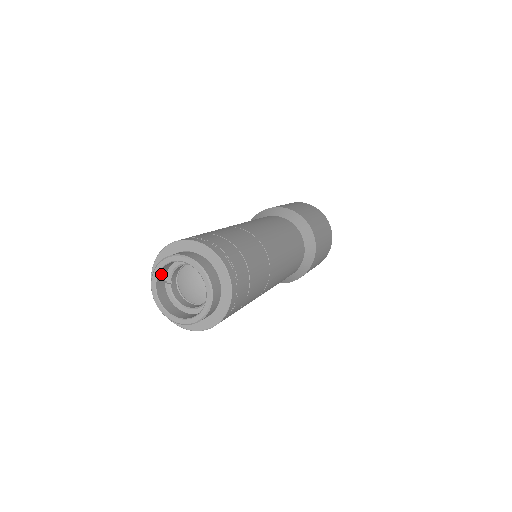
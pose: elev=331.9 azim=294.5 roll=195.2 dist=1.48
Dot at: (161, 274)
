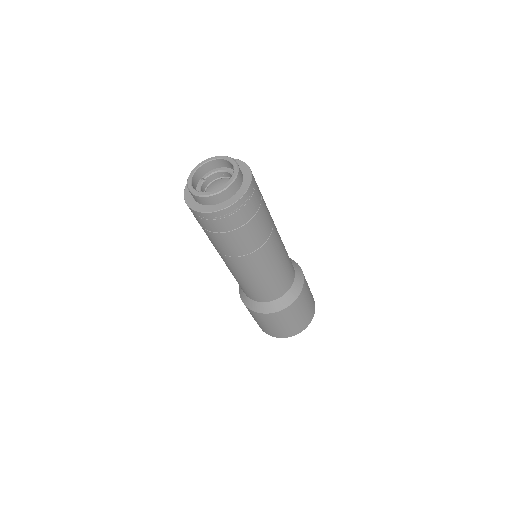
Dot at: (204, 168)
